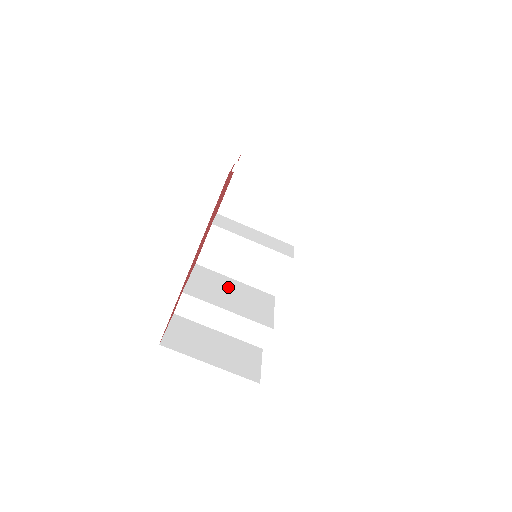
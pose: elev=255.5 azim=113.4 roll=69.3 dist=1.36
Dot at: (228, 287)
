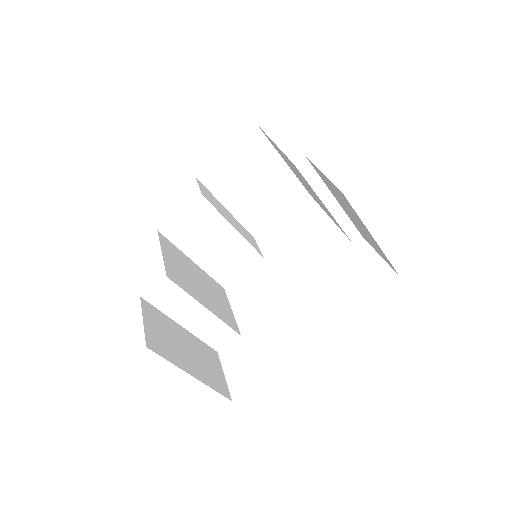
Dot at: (193, 272)
